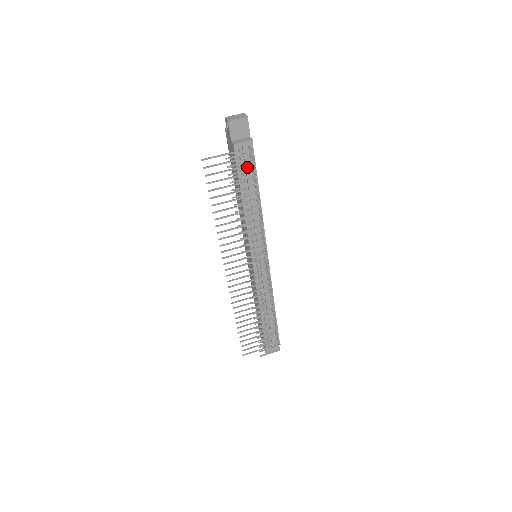
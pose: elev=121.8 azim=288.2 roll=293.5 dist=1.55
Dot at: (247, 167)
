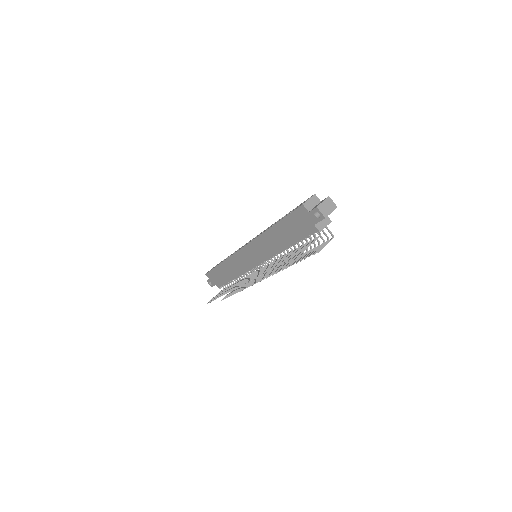
Dot at: occluded
